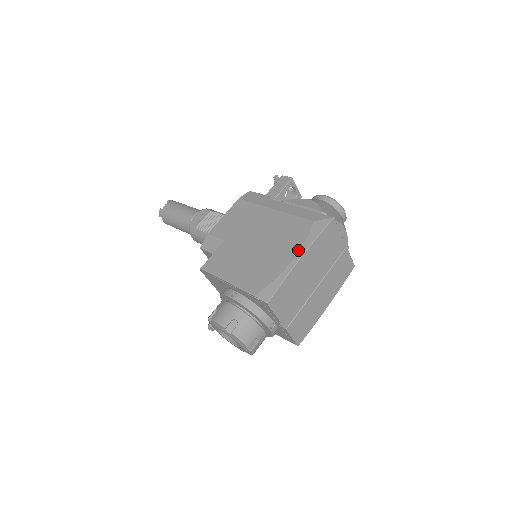
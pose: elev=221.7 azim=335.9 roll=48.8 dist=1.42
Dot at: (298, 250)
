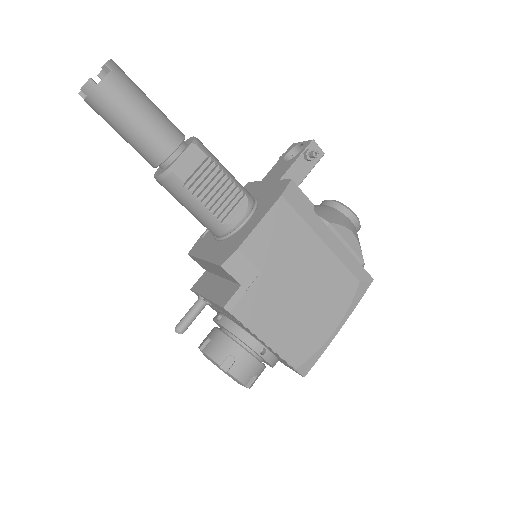
Dot at: (342, 319)
